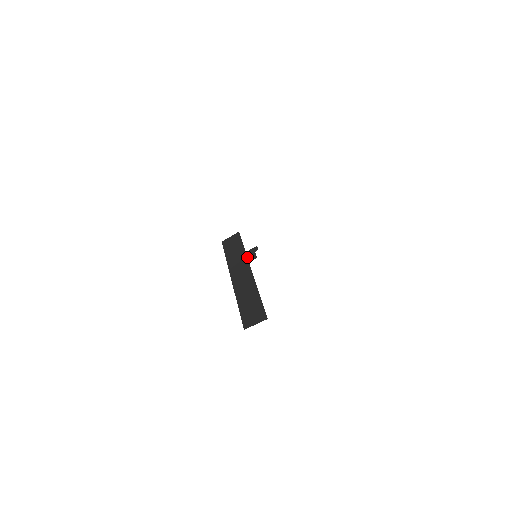
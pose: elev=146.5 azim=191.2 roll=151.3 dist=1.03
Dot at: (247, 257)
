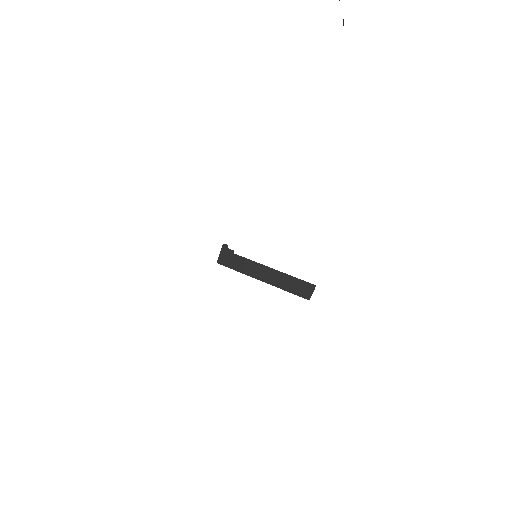
Dot at: (255, 262)
